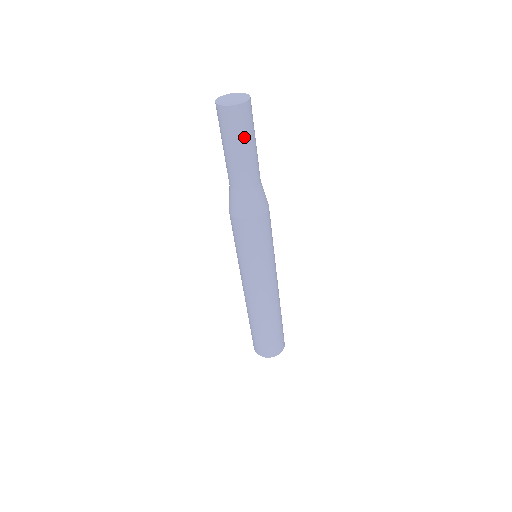
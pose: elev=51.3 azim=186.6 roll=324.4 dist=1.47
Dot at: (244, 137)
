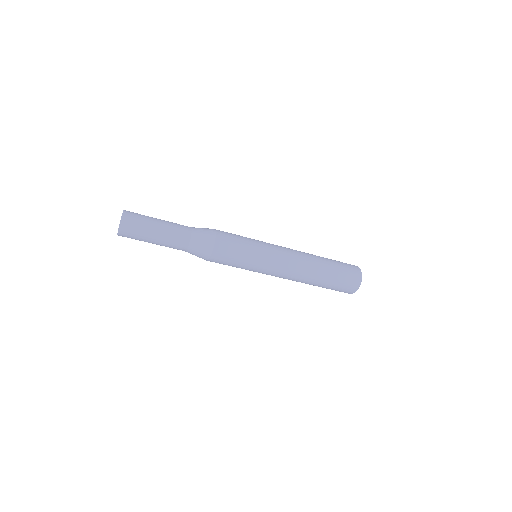
Dot at: (144, 238)
